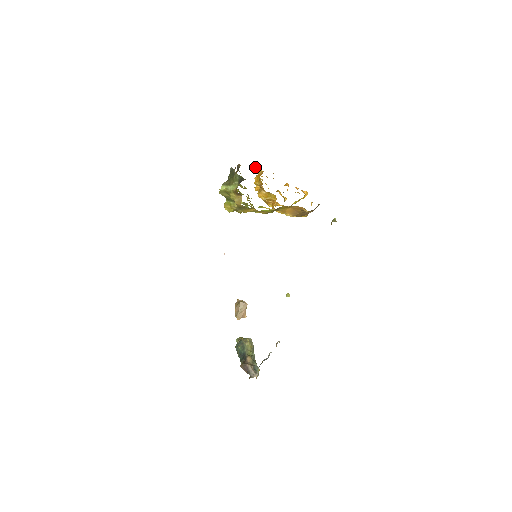
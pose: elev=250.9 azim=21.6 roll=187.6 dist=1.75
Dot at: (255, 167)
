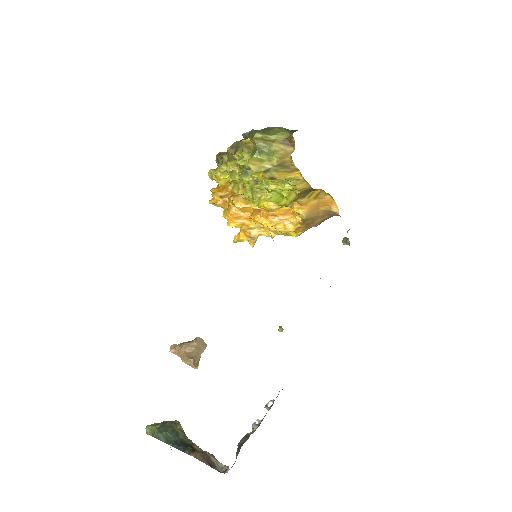
Dot at: occluded
